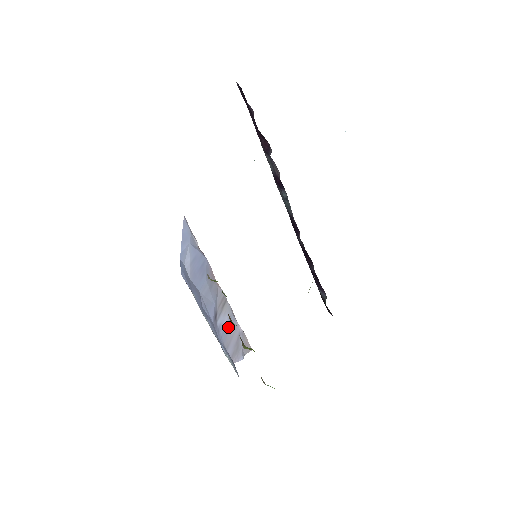
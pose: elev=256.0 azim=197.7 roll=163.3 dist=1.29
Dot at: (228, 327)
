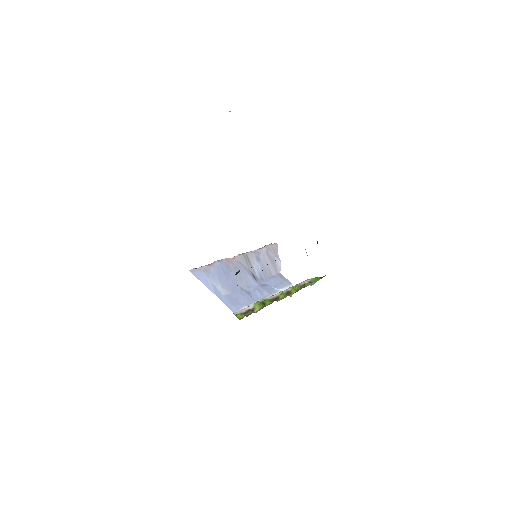
Dot at: (261, 264)
